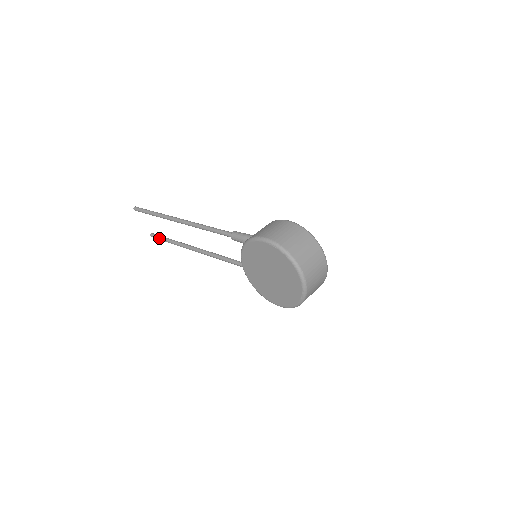
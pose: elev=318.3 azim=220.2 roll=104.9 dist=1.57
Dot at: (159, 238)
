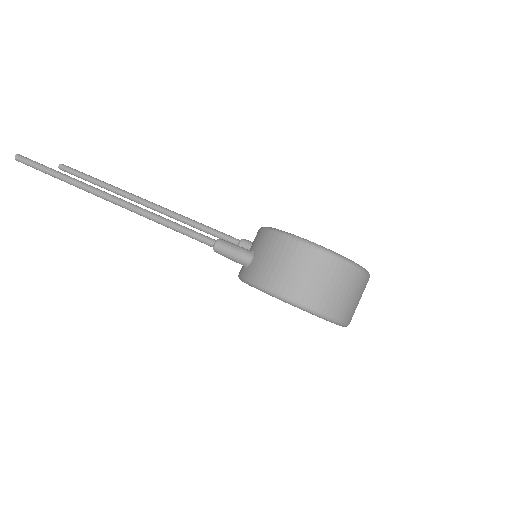
Dot at: occluded
